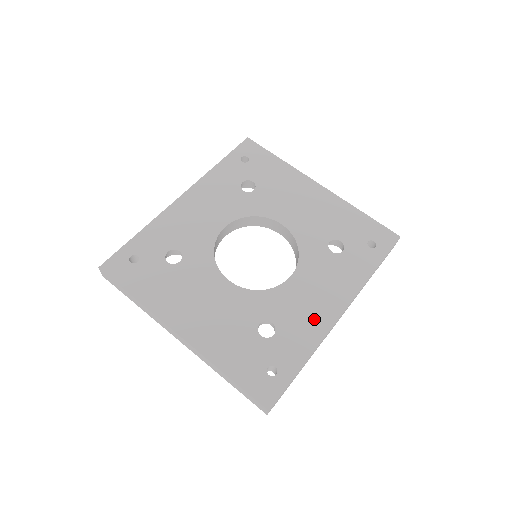
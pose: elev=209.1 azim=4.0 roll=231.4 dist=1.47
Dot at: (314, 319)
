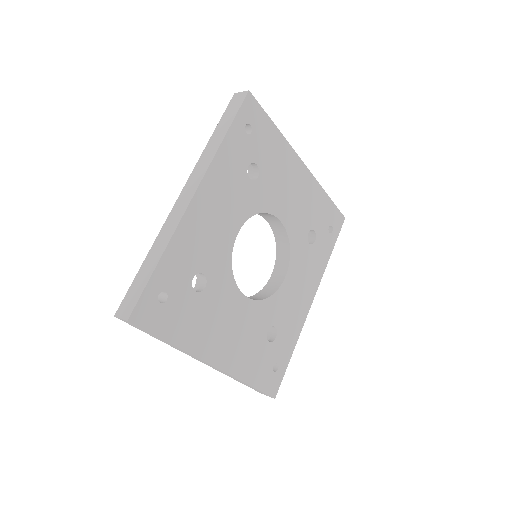
Dot at: (298, 313)
